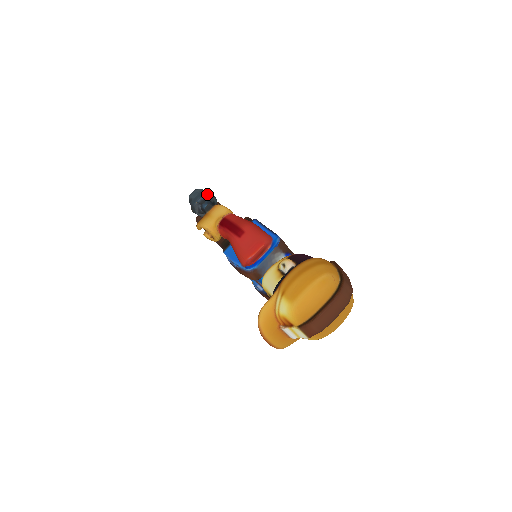
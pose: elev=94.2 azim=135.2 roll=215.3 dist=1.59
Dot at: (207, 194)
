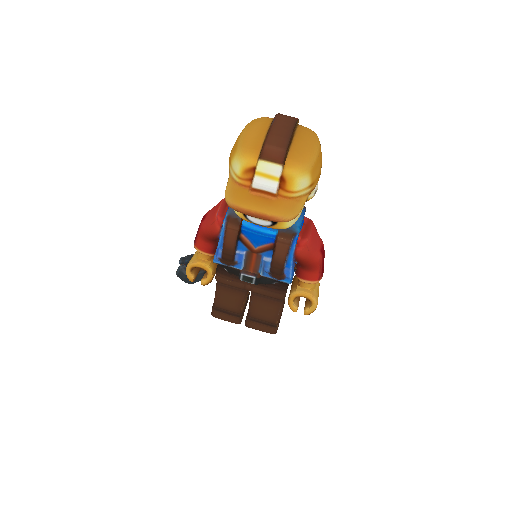
Dot at: (187, 256)
